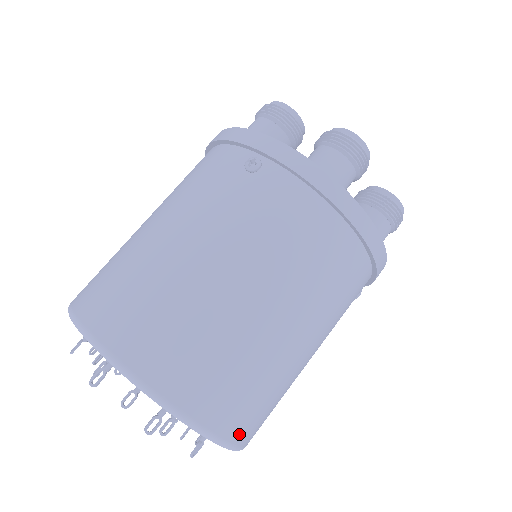
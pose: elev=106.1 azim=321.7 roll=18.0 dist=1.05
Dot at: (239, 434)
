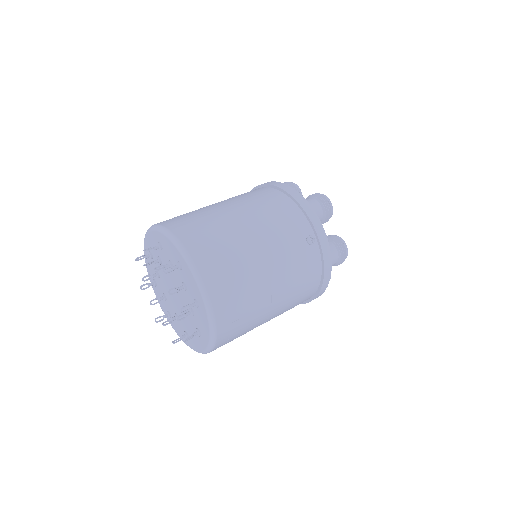
Dot at: (186, 239)
